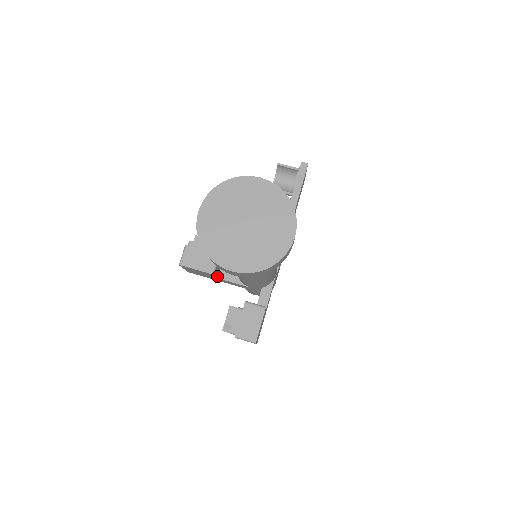
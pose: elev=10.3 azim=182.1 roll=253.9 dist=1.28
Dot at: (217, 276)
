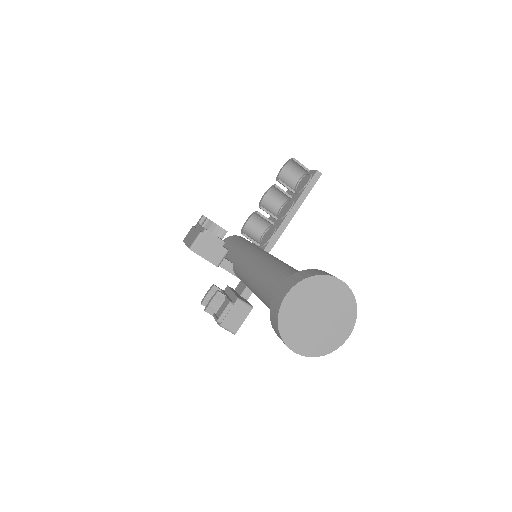
Dot at: occluded
